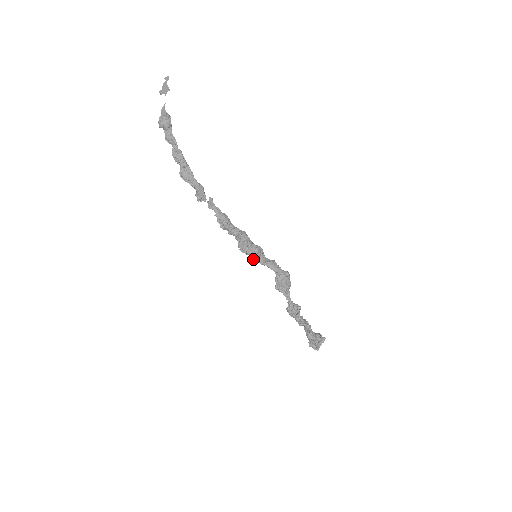
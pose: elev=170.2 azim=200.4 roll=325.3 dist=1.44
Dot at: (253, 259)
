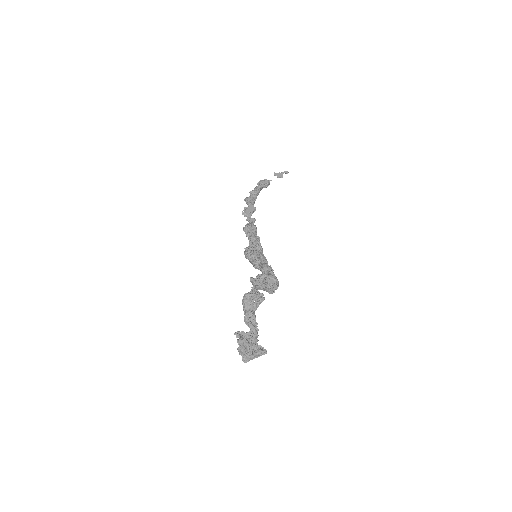
Dot at: (250, 259)
